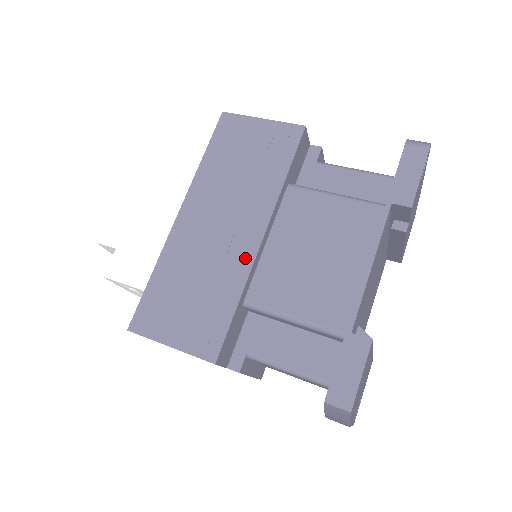
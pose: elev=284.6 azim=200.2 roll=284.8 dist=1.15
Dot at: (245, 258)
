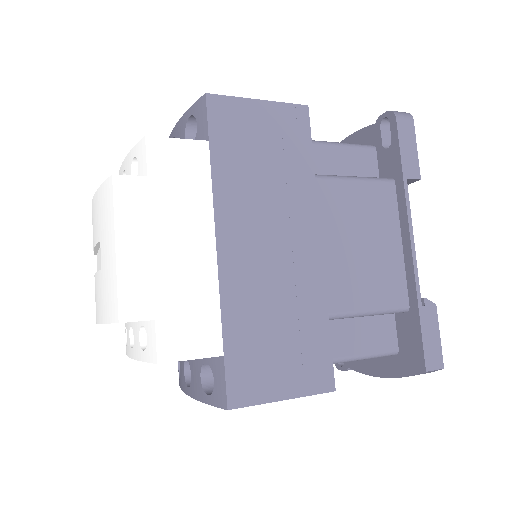
Dot at: (315, 272)
